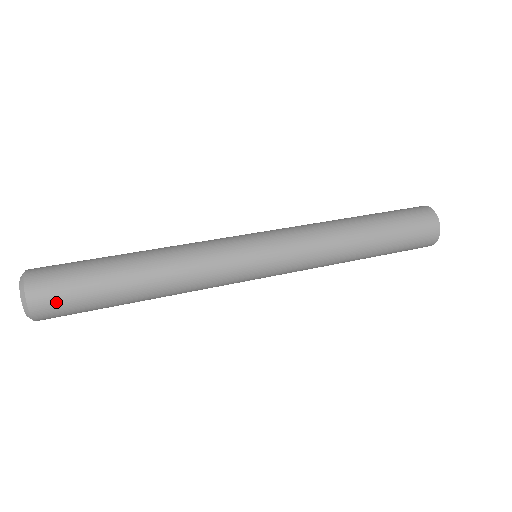
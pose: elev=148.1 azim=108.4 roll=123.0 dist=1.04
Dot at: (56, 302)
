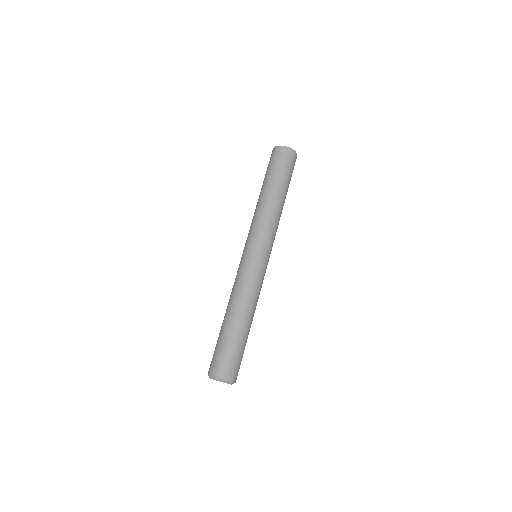
Dot at: occluded
